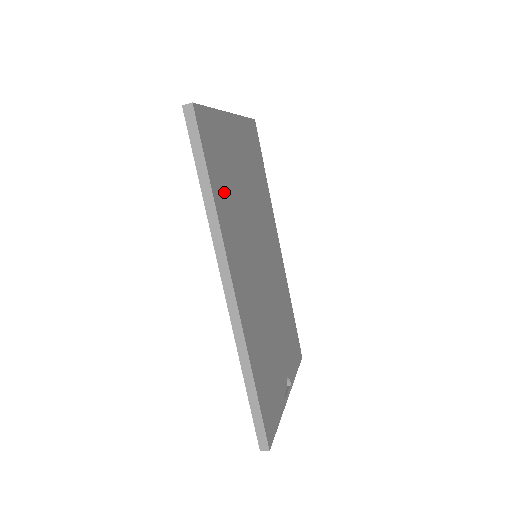
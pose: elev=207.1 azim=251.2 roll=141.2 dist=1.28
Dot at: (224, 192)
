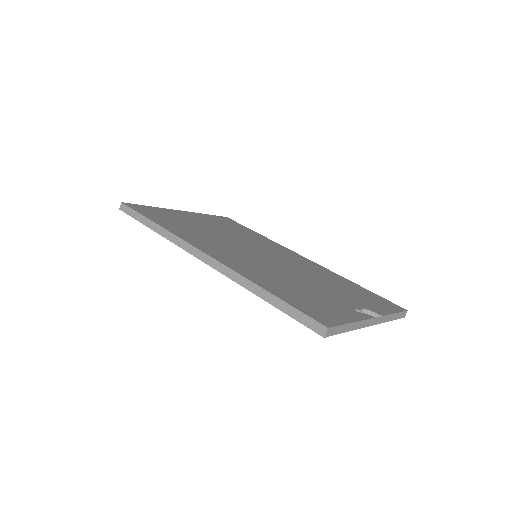
Dot at: (177, 226)
